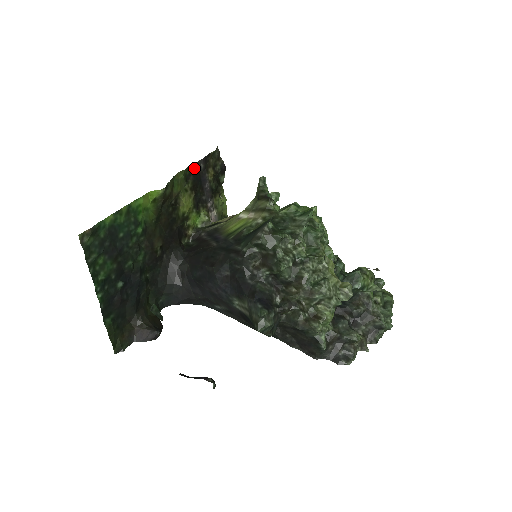
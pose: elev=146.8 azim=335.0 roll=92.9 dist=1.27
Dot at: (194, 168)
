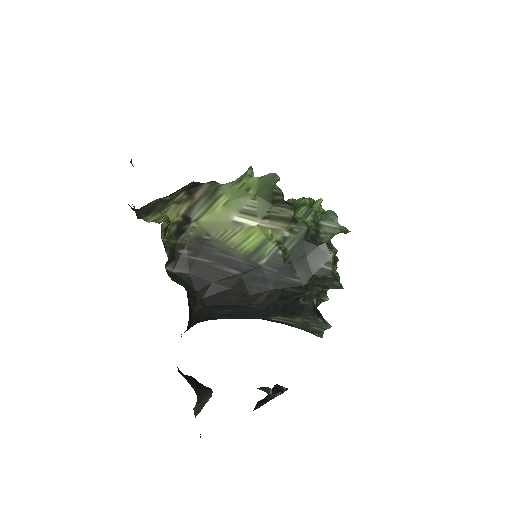
Dot at: occluded
